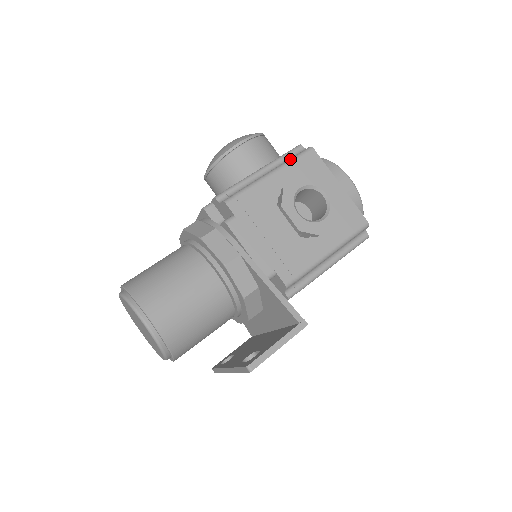
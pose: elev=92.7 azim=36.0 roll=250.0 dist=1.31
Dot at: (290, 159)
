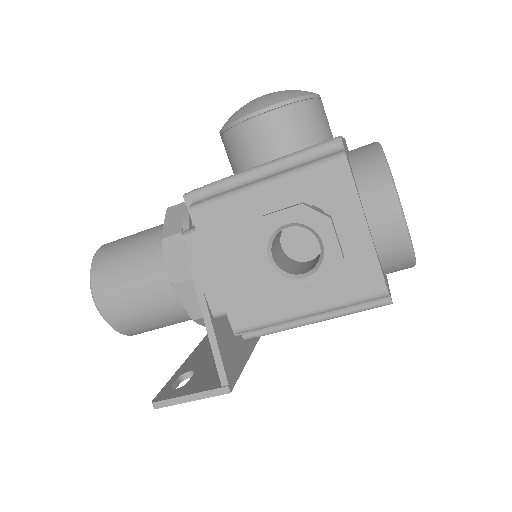
Dot at: (302, 166)
